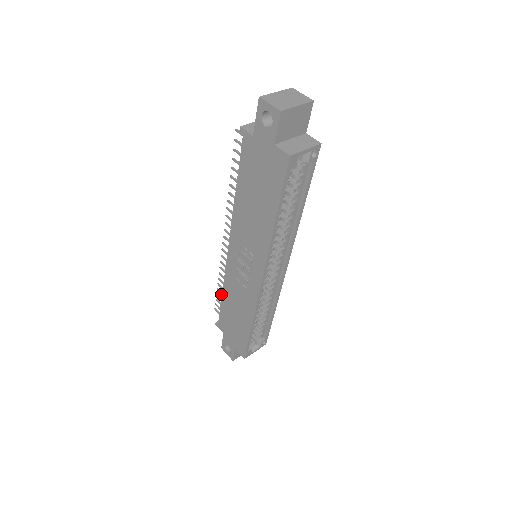
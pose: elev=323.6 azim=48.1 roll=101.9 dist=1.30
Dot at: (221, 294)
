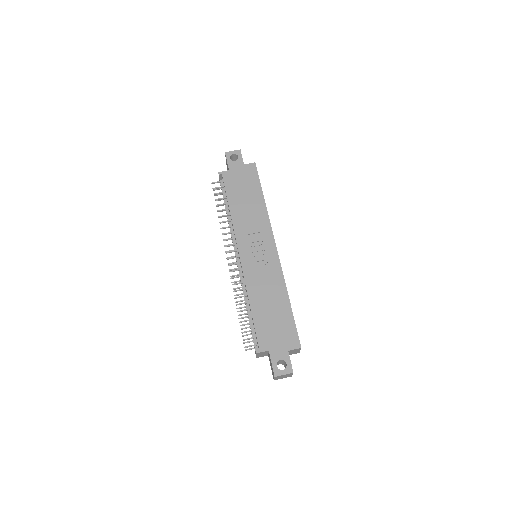
Dot at: (245, 317)
